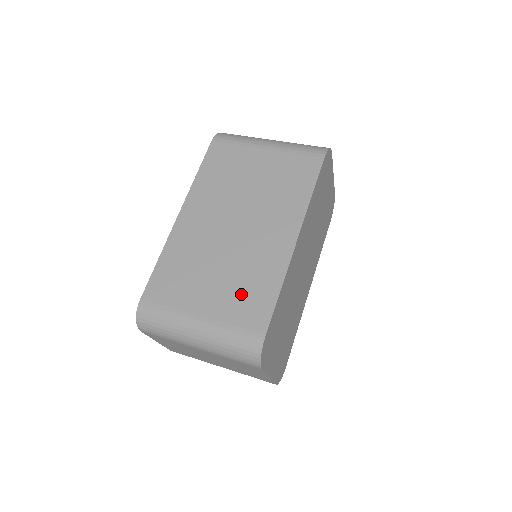
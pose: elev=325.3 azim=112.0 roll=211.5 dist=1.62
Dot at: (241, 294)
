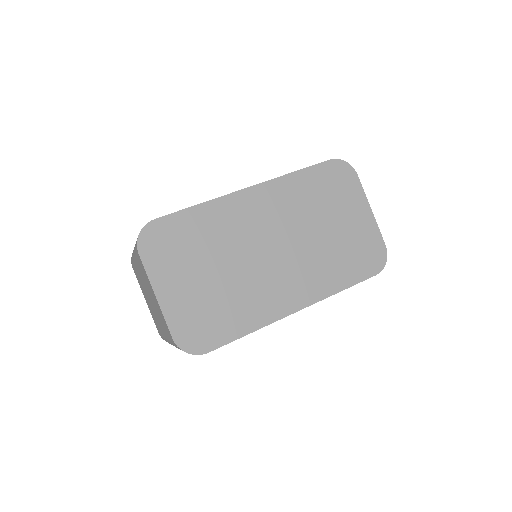
Dot at: occluded
